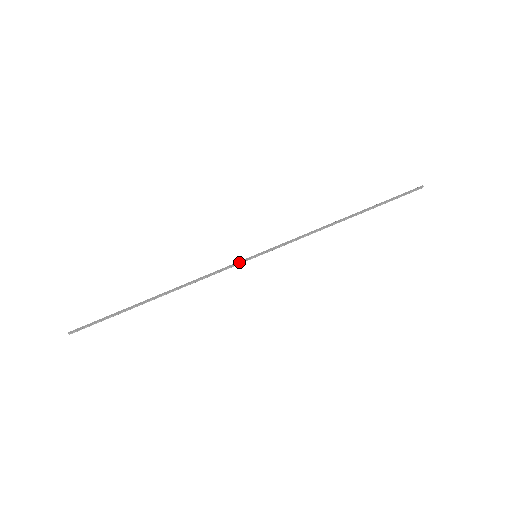
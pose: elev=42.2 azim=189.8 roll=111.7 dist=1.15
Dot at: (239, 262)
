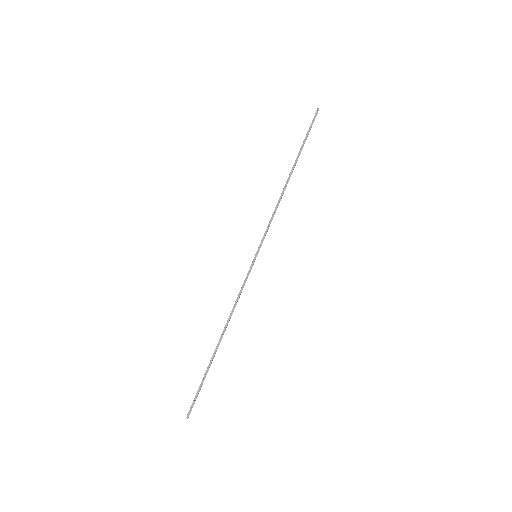
Dot at: (250, 270)
